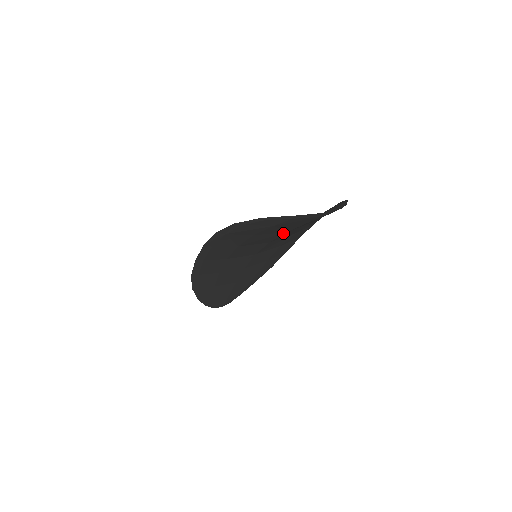
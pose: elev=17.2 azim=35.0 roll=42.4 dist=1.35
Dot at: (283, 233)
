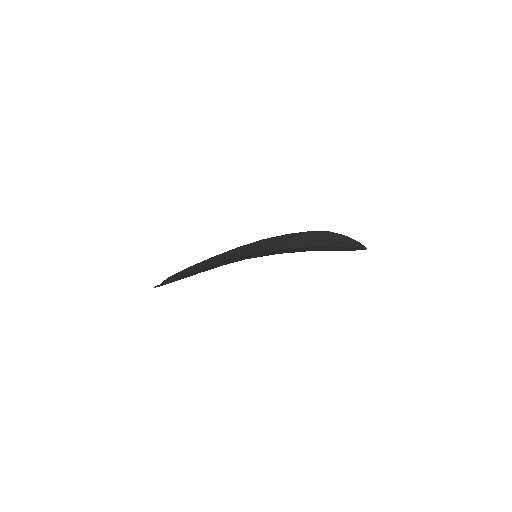
Dot at: occluded
